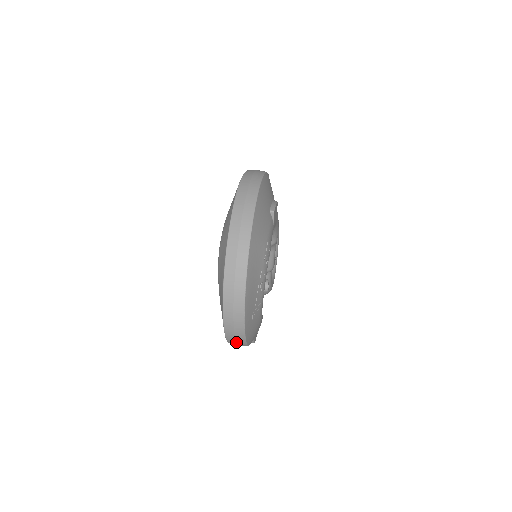
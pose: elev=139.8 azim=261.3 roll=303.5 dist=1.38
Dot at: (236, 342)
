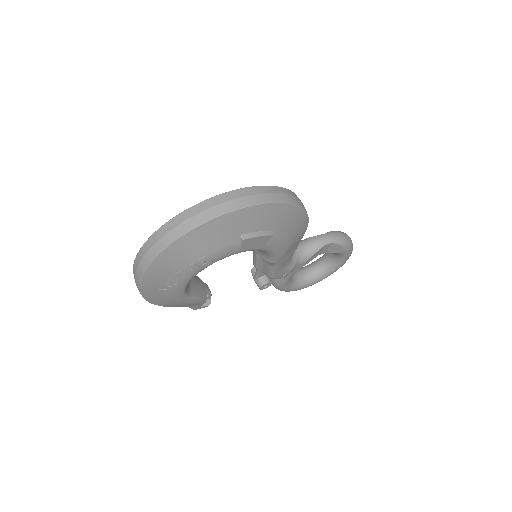
Dot at: occluded
